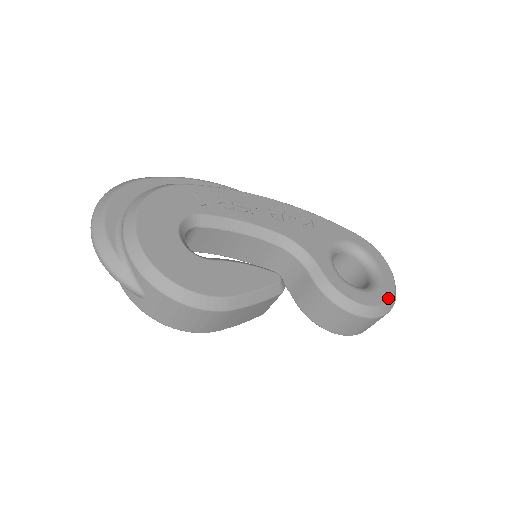
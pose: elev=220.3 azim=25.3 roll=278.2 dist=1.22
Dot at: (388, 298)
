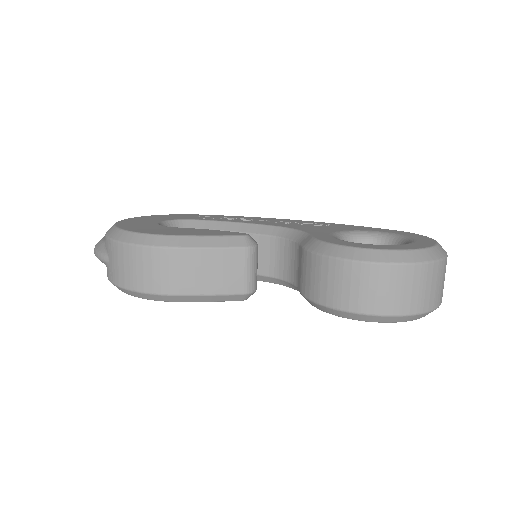
Dot at: (412, 248)
